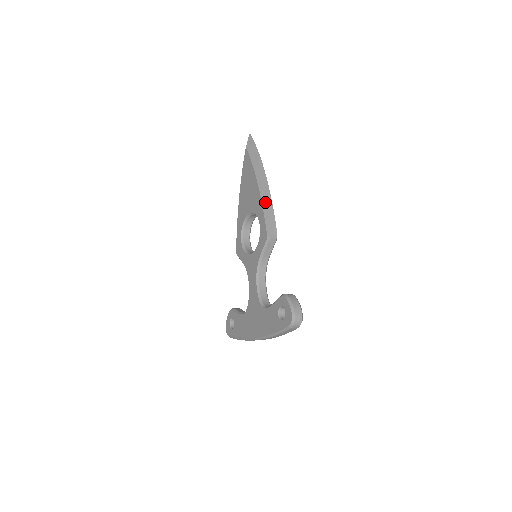
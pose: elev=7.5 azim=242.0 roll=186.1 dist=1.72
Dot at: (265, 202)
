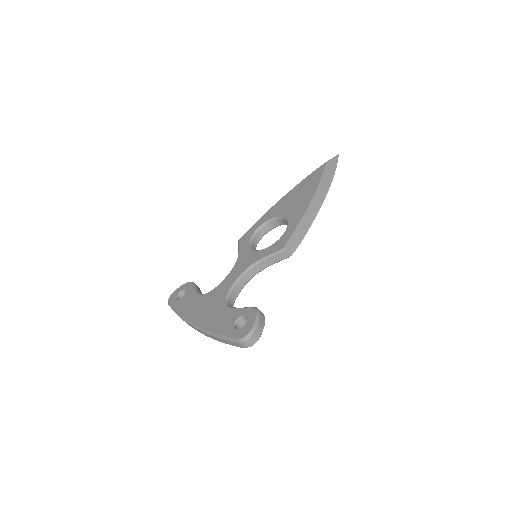
Dot at: (306, 218)
